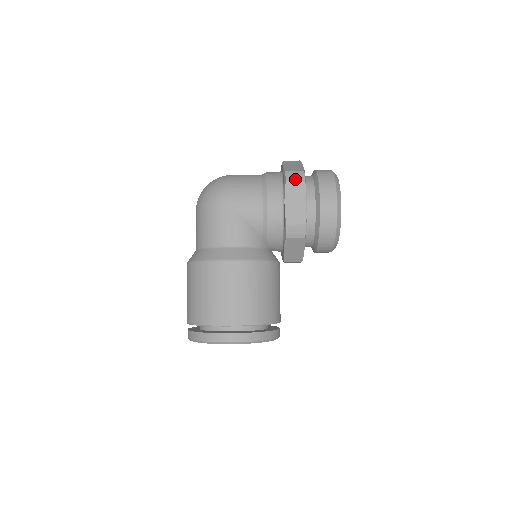
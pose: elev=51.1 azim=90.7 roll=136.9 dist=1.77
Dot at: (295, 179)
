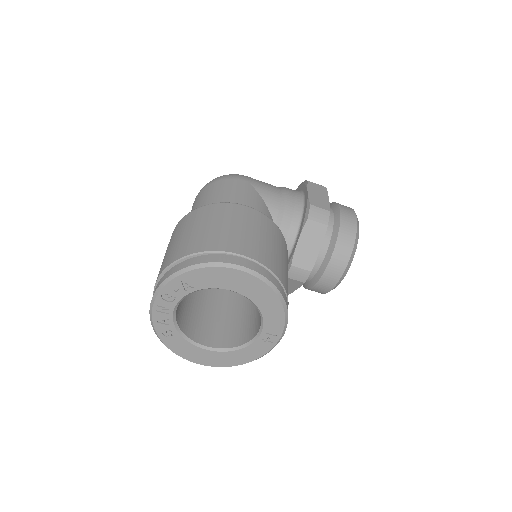
Dot at: occluded
